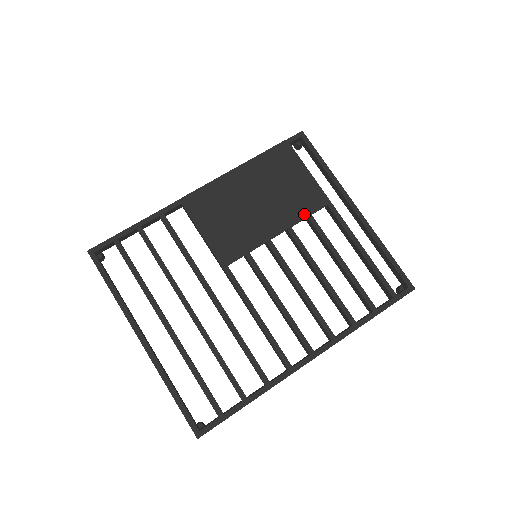
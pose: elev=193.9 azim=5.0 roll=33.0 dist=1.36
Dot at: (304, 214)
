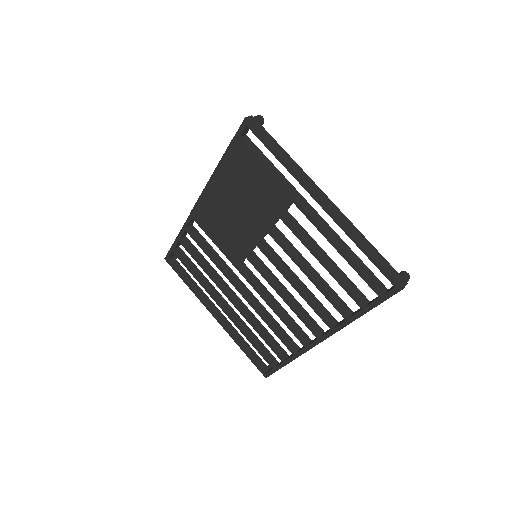
Dot at: (275, 216)
